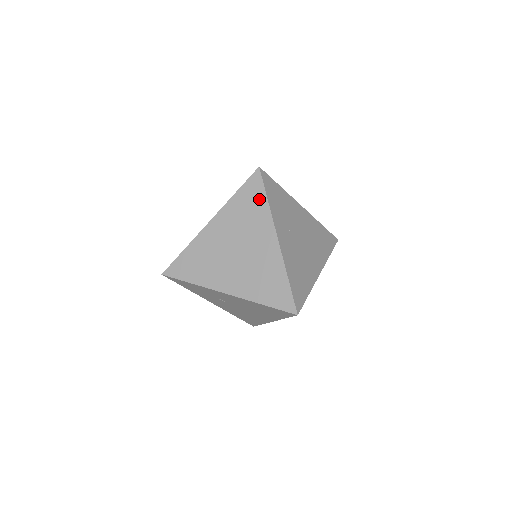
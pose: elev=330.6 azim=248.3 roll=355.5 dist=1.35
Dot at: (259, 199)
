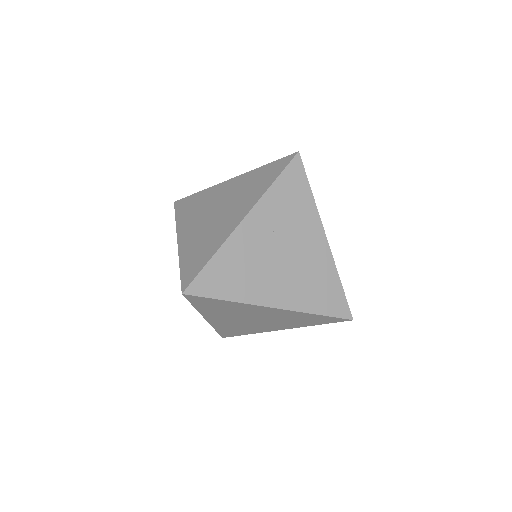
Dot at: (270, 178)
